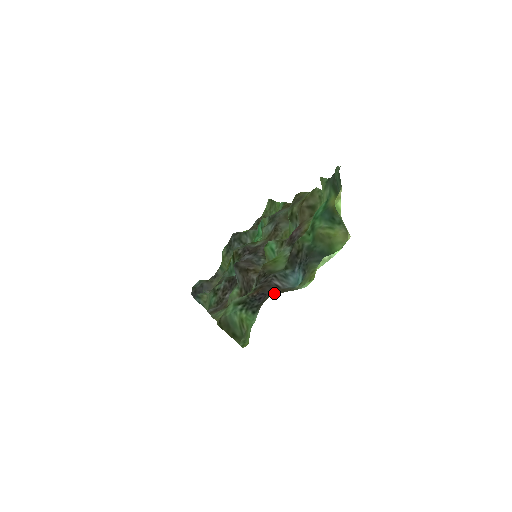
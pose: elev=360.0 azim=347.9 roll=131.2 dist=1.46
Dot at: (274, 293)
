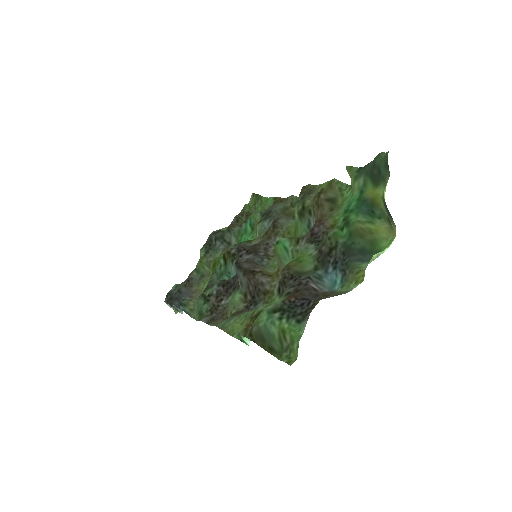
Dot at: (316, 298)
